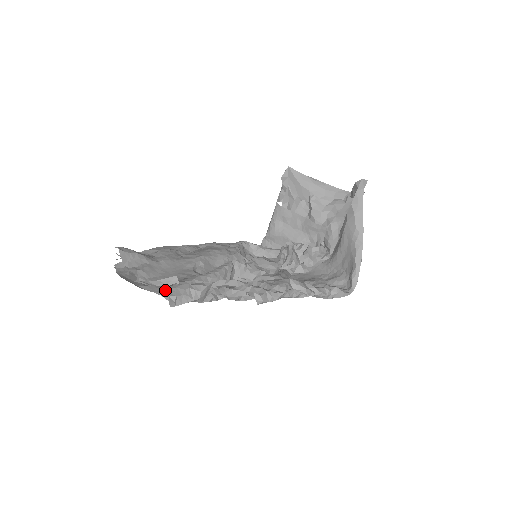
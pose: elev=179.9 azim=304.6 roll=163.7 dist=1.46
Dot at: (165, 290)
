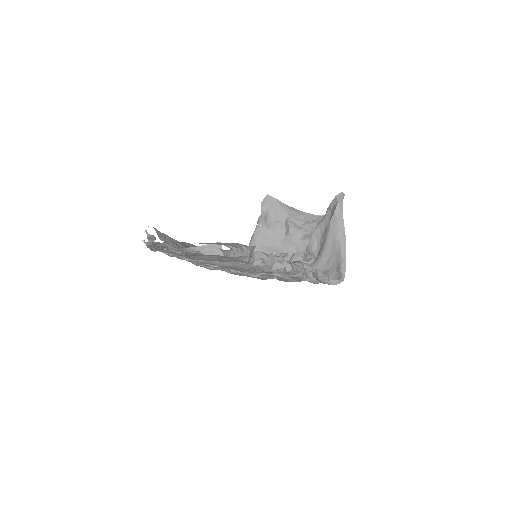
Dot at: (223, 243)
